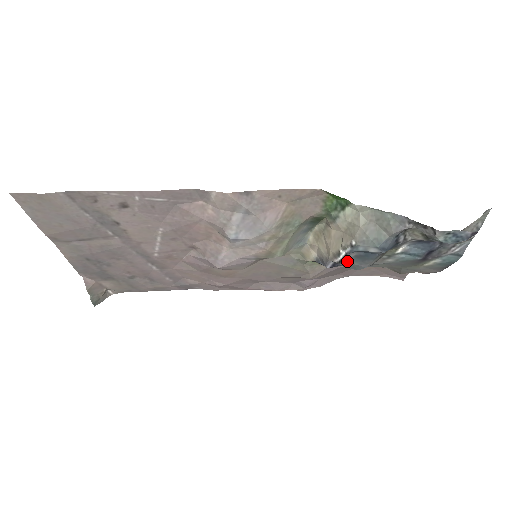
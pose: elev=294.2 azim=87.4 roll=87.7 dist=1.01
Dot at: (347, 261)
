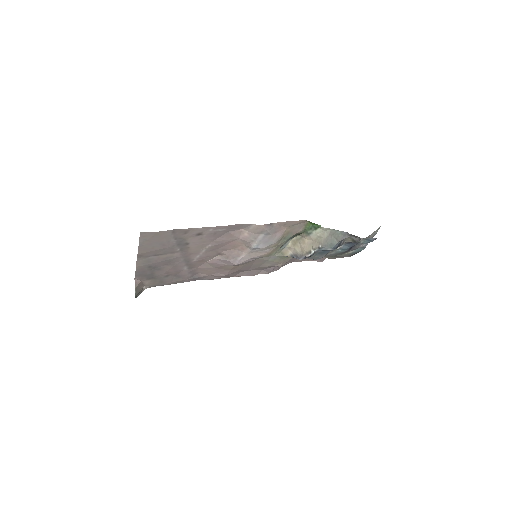
Dot at: (313, 255)
